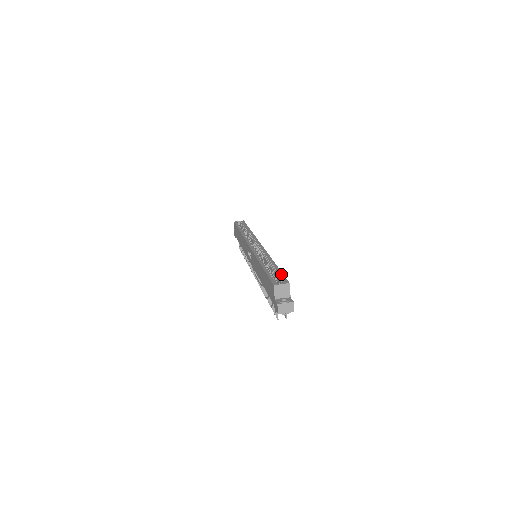
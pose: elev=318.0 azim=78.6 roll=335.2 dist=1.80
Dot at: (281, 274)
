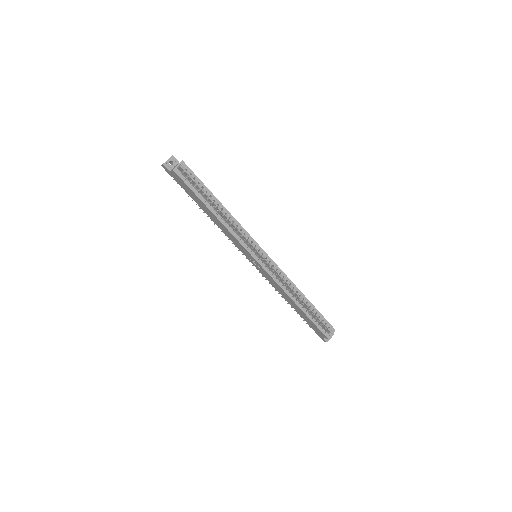
Dot at: (323, 318)
